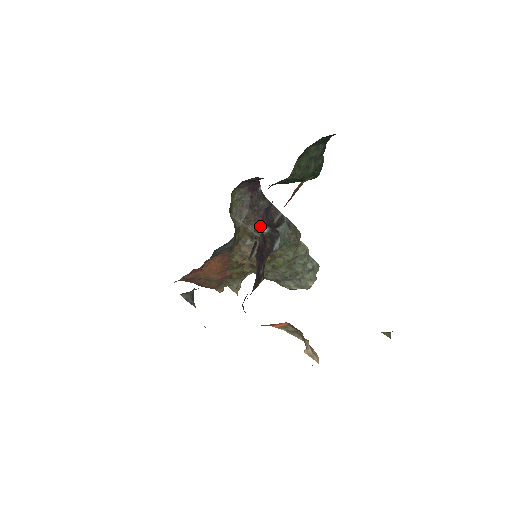
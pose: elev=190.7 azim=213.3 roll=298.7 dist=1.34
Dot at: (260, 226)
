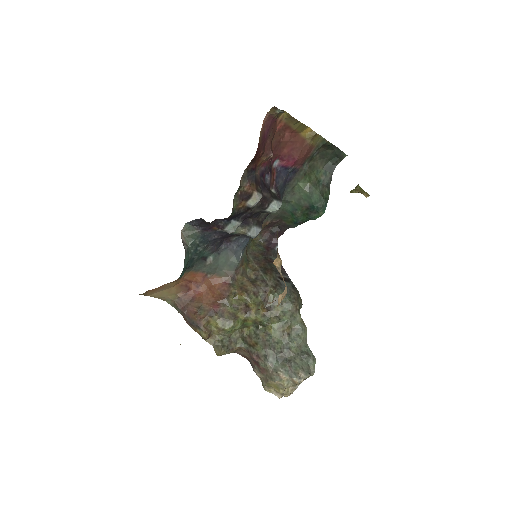
Dot at: (267, 270)
